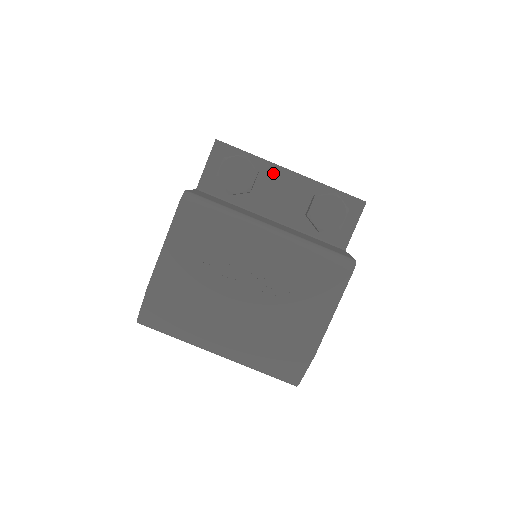
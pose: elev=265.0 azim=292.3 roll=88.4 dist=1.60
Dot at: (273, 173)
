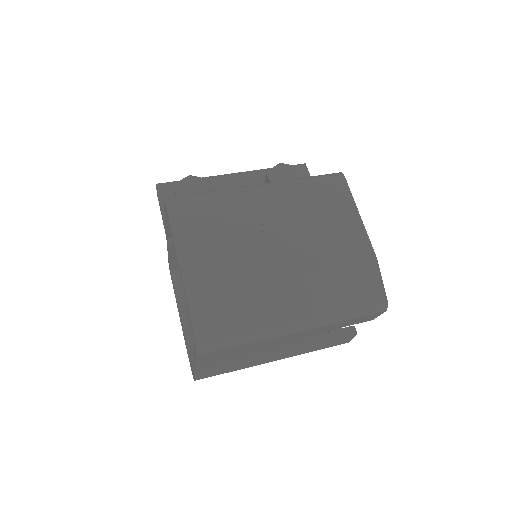
Dot at: (221, 182)
